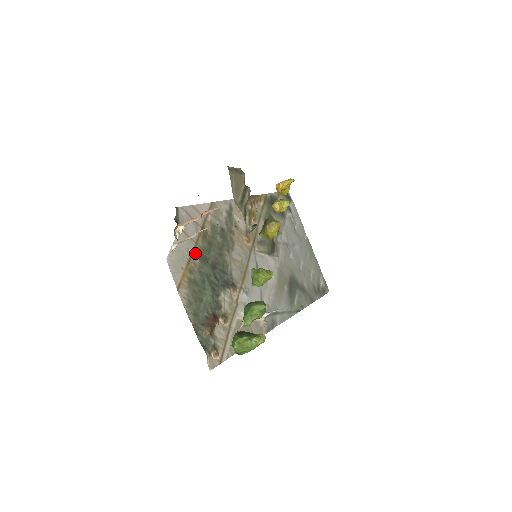
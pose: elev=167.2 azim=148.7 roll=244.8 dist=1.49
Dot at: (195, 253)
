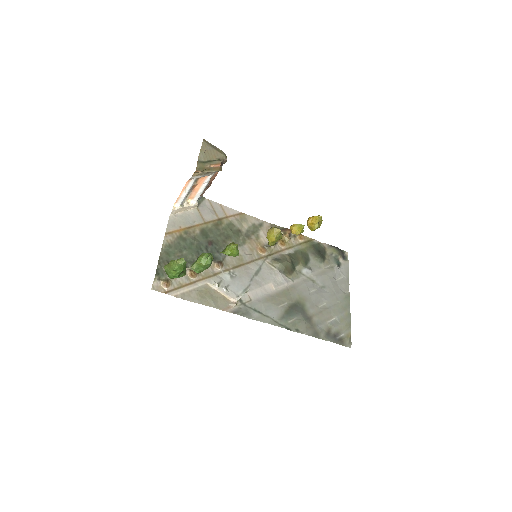
Dot at: (200, 227)
